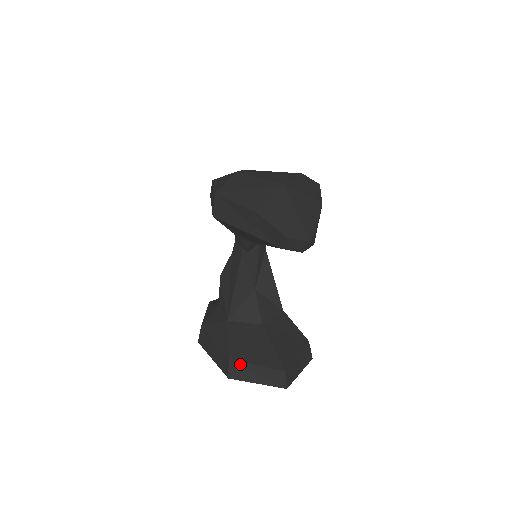
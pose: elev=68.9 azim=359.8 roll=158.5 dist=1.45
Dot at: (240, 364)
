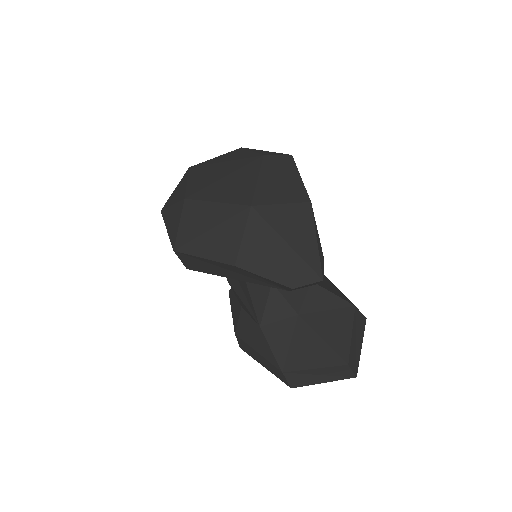
Dot at: (296, 373)
